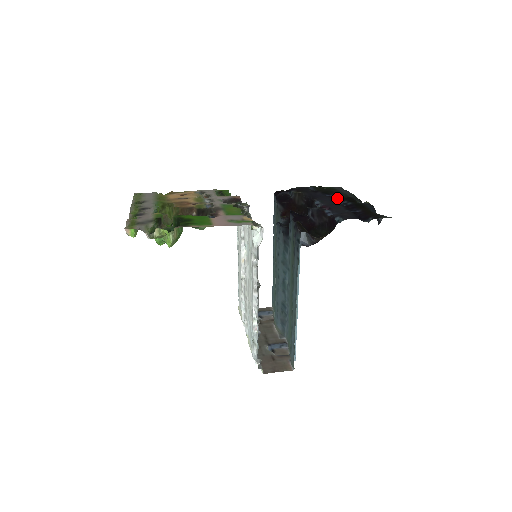
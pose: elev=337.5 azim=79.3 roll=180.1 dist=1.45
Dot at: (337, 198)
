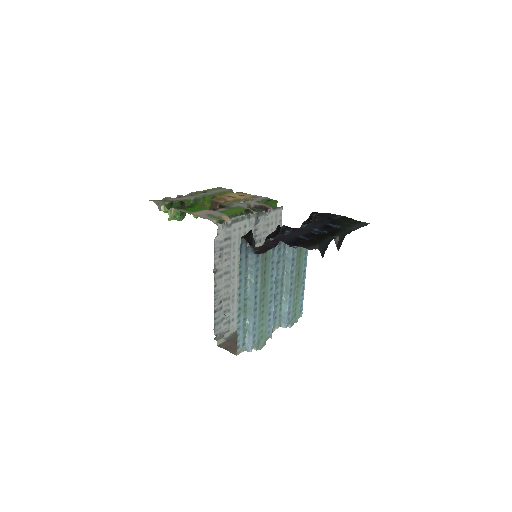
Dot at: (333, 228)
